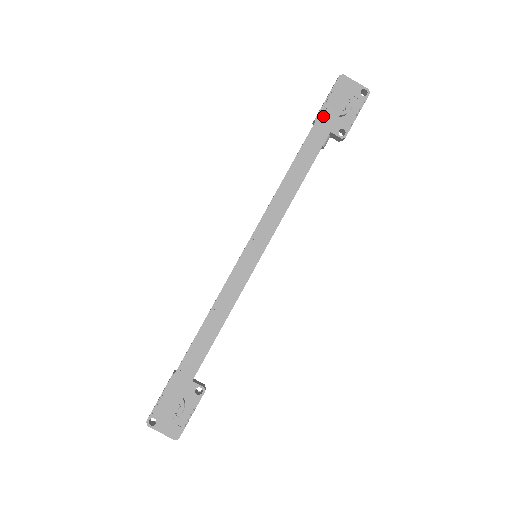
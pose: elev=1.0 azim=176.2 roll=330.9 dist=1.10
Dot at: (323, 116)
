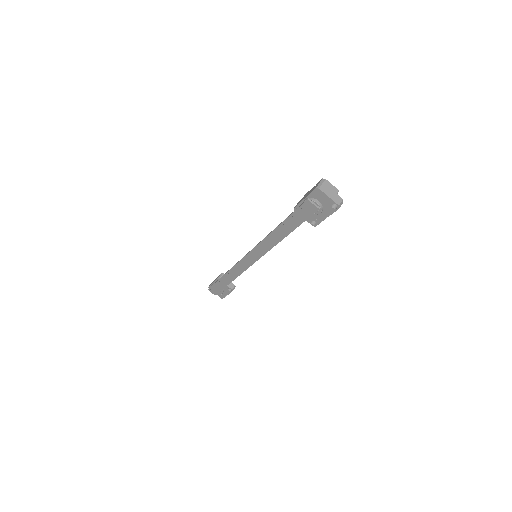
Dot at: (295, 215)
